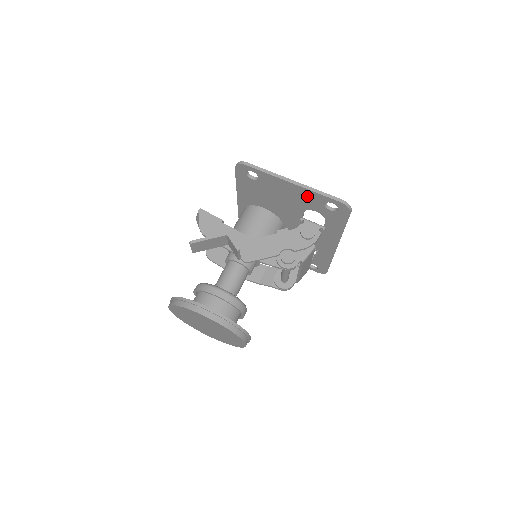
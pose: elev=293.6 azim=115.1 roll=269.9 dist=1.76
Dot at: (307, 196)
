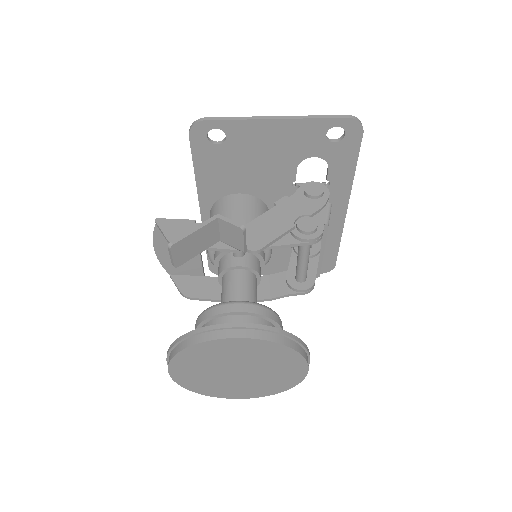
Dot at: (300, 133)
